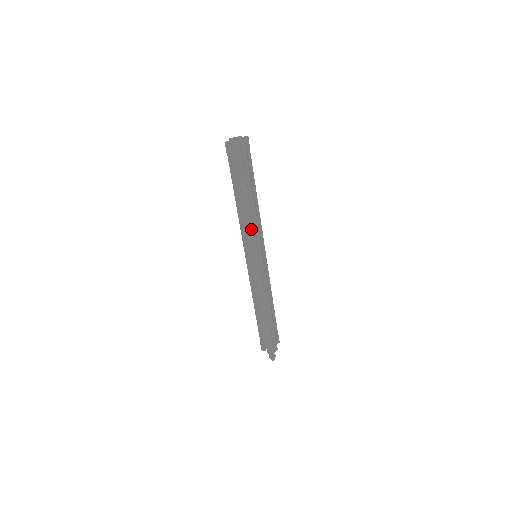
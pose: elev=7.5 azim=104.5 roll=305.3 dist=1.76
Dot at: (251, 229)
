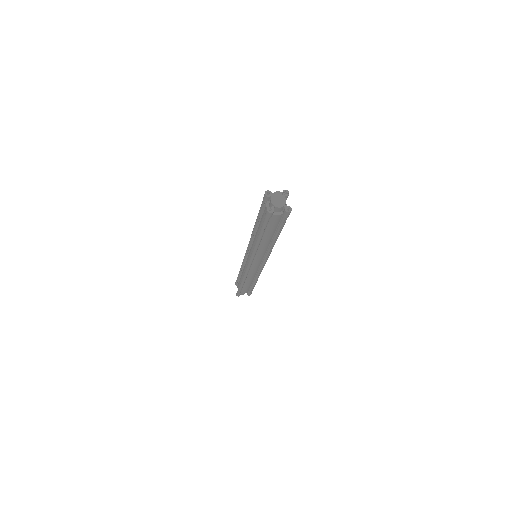
Dot at: (264, 251)
